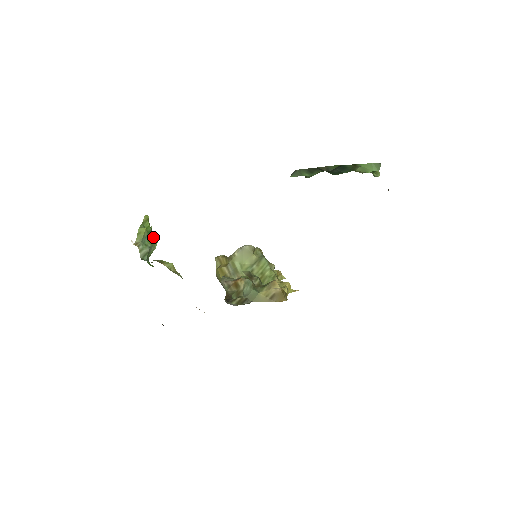
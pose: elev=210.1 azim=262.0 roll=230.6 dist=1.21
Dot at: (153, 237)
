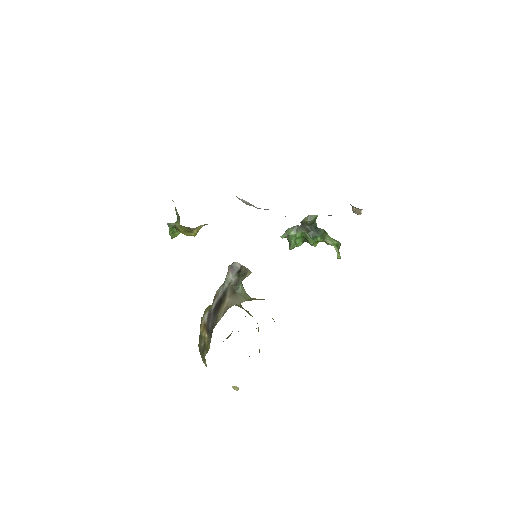
Dot at: occluded
